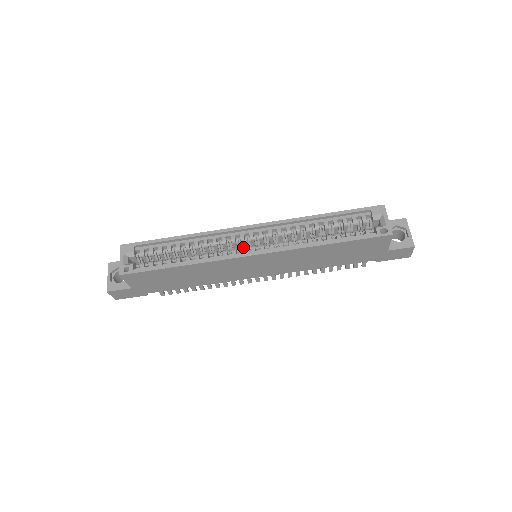
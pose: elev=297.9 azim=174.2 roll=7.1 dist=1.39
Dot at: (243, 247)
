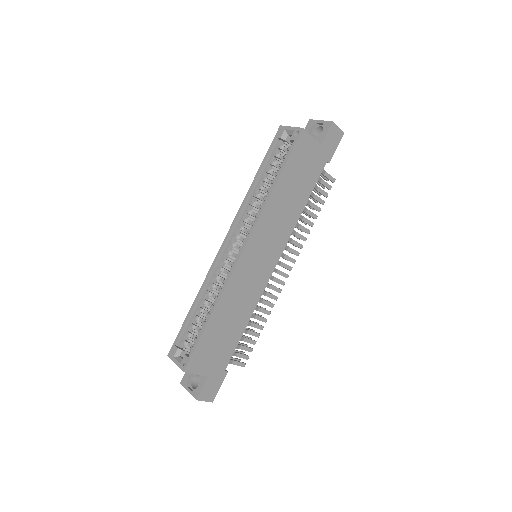
Dot at: (235, 256)
